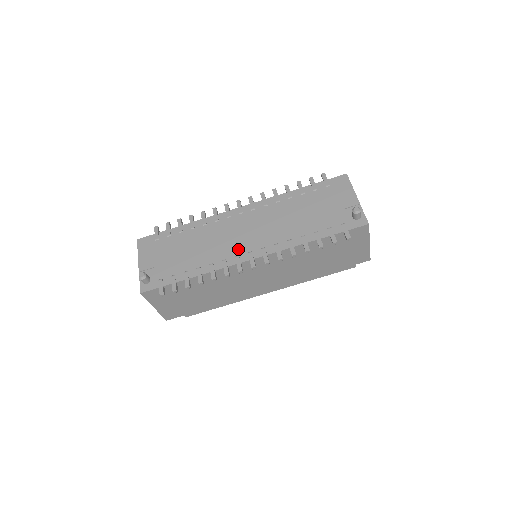
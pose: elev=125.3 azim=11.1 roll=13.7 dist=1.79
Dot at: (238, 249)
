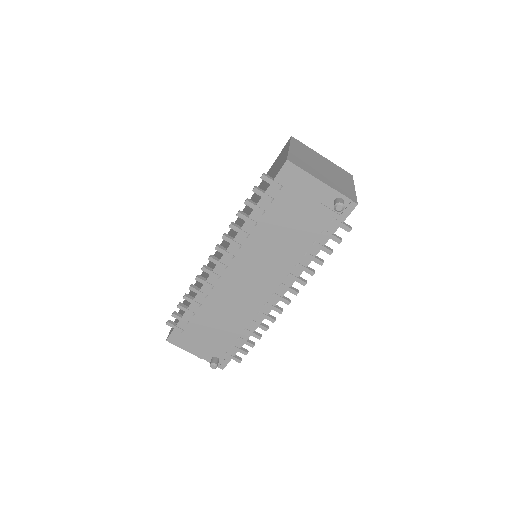
Dot at: (260, 298)
